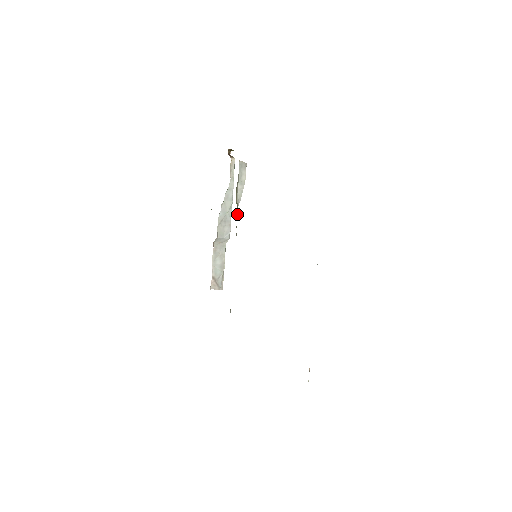
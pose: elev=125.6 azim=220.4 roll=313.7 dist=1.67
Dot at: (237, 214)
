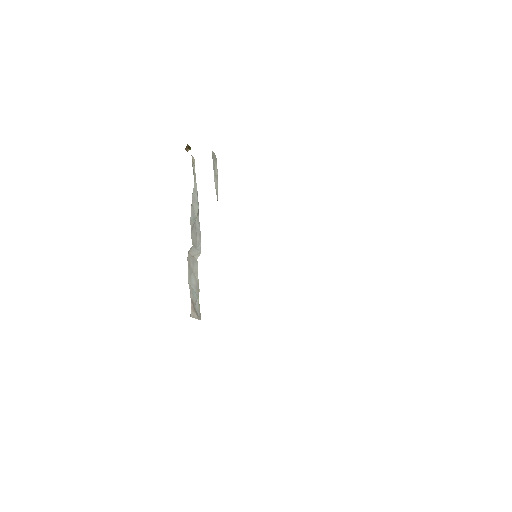
Dot at: occluded
